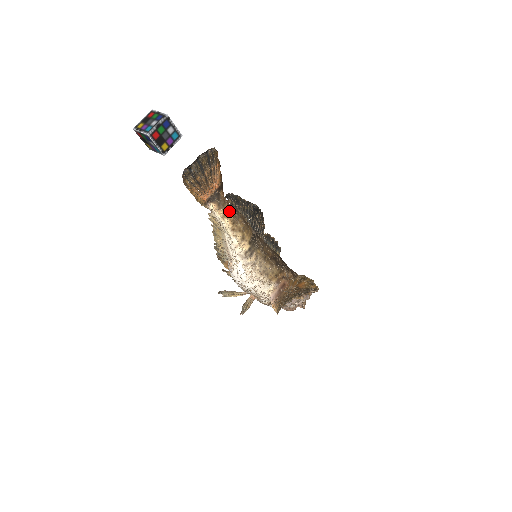
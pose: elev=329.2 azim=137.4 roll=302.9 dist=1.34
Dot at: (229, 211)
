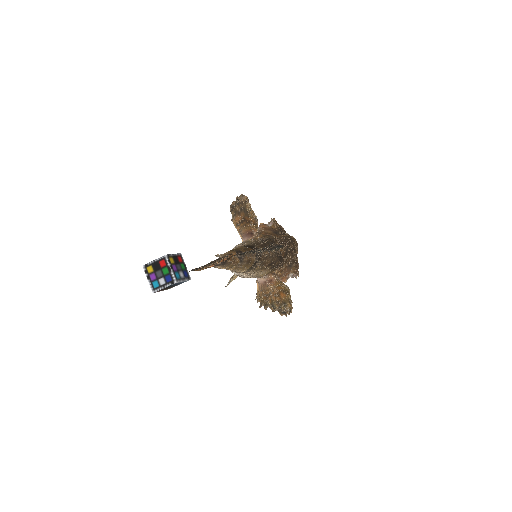
Dot at: (233, 265)
